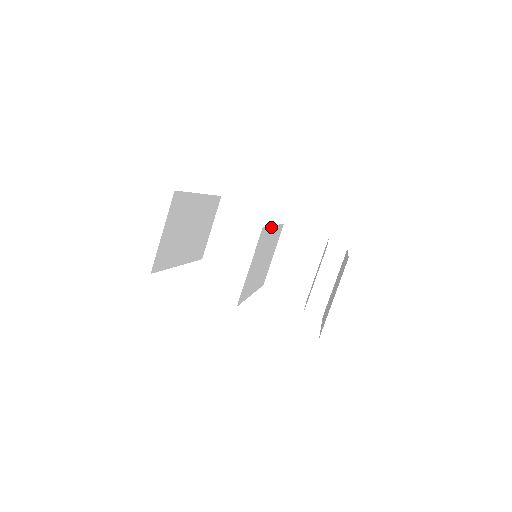
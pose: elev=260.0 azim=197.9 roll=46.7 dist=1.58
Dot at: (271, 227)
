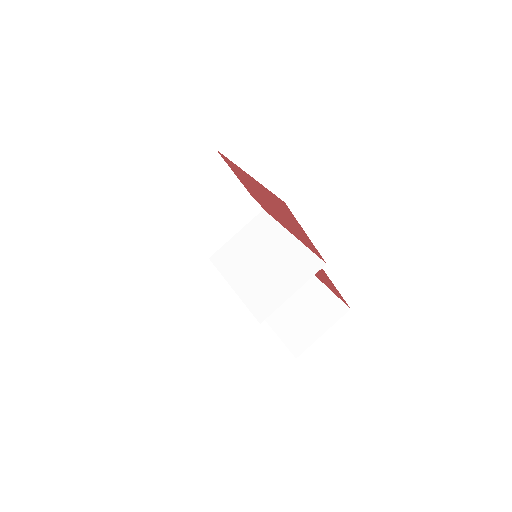
Dot at: (294, 245)
